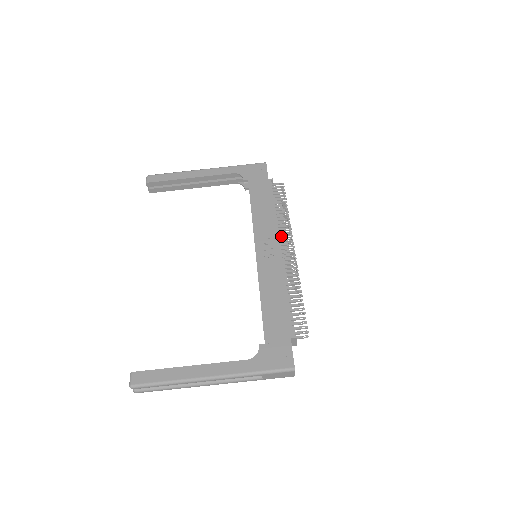
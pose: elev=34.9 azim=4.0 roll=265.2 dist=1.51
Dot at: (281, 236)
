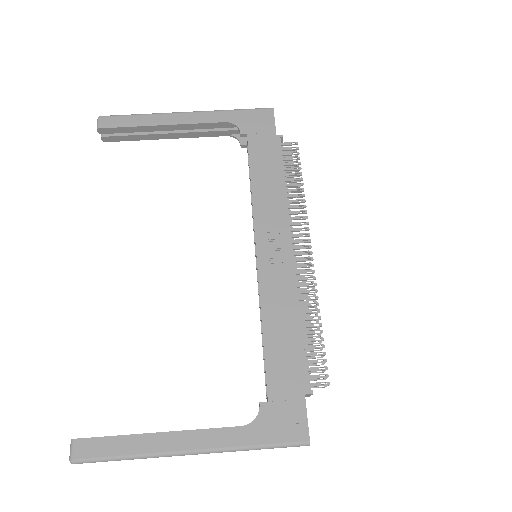
Dot at: (293, 228)
